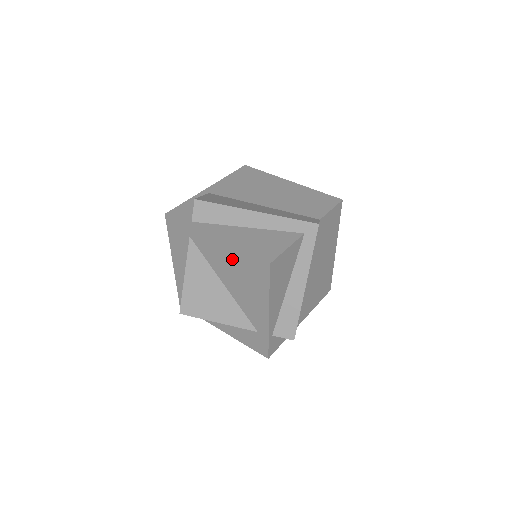
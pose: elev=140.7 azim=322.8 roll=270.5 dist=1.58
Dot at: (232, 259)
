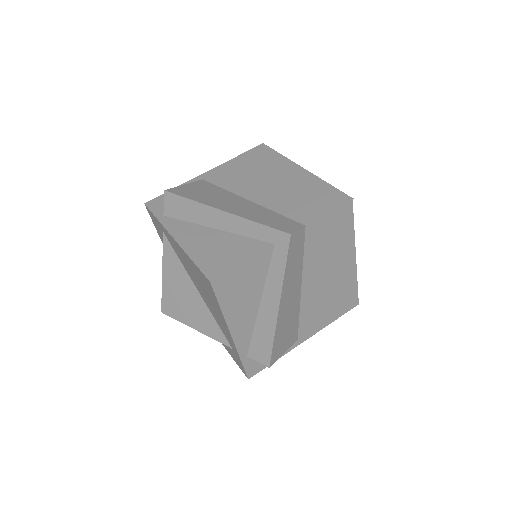
Dot at: (190, 266)
